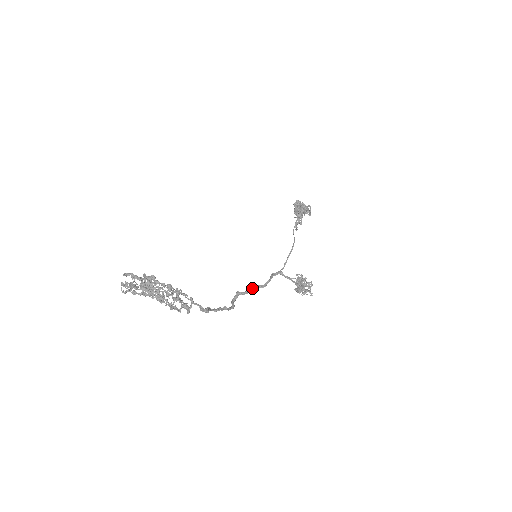
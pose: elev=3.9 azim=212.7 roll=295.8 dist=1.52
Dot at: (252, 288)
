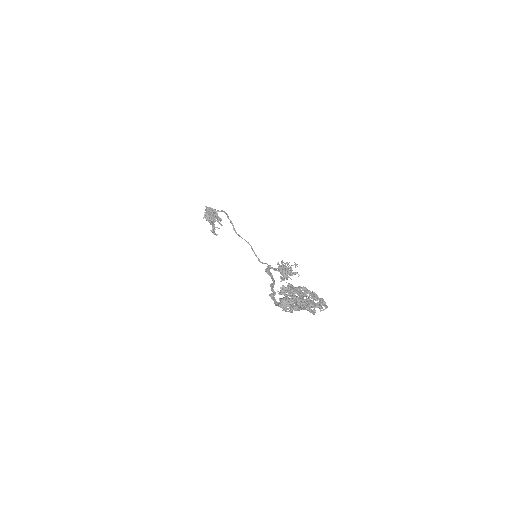
Dot at: (273, 287)
